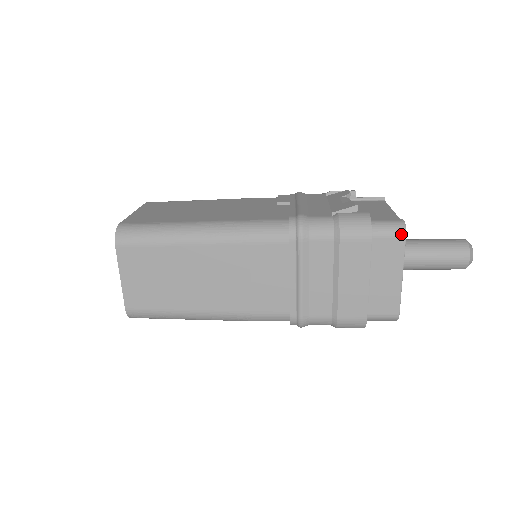
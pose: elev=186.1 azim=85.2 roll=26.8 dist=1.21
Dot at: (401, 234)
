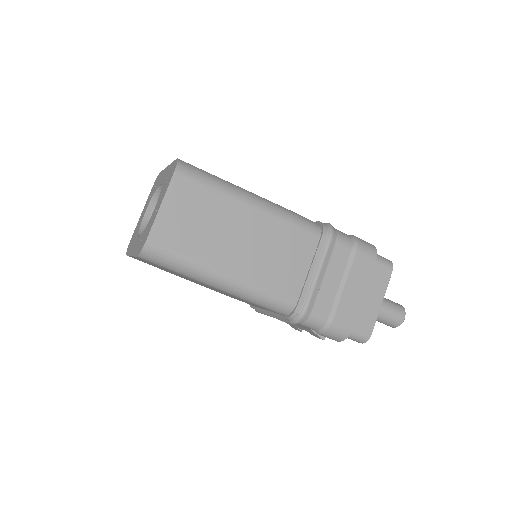
Dot at: (390, 267)
